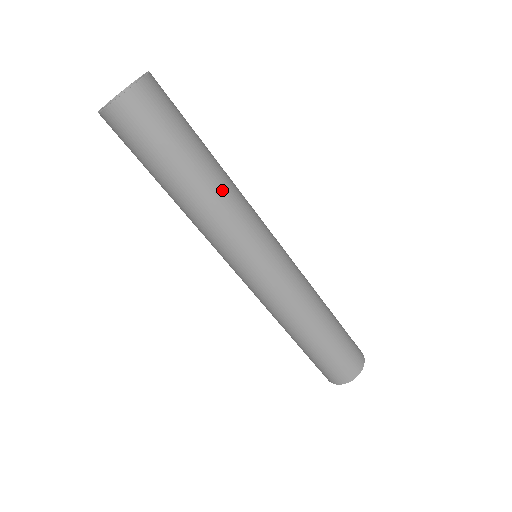
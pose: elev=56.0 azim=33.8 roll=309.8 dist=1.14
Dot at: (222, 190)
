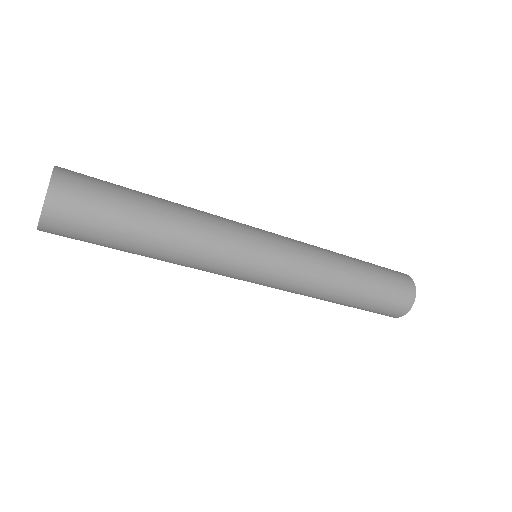
Dot at: (178, 250)
